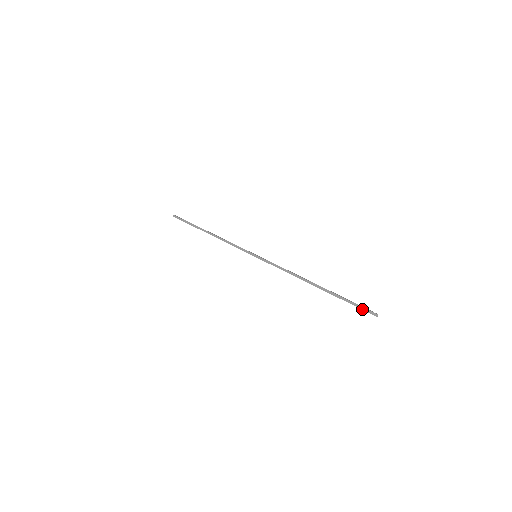
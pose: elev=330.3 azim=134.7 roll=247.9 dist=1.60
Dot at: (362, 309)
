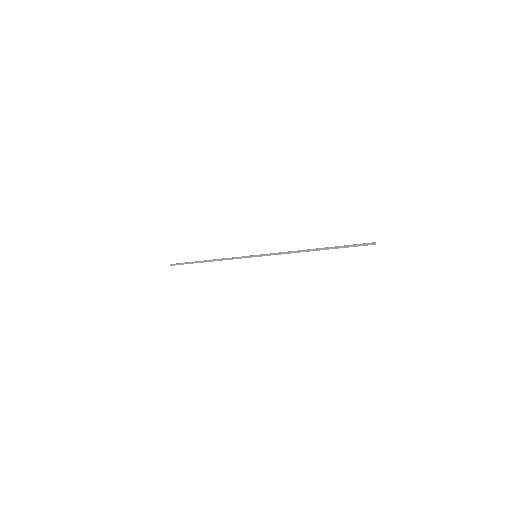
Dot at: occluded
